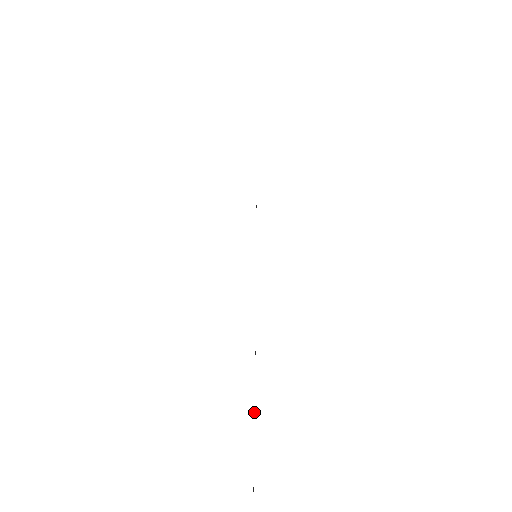
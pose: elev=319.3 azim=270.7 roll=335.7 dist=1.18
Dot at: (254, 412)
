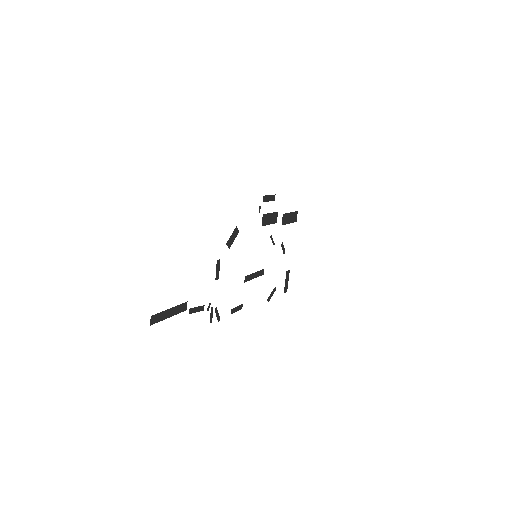
Dot at: (190, 309)
